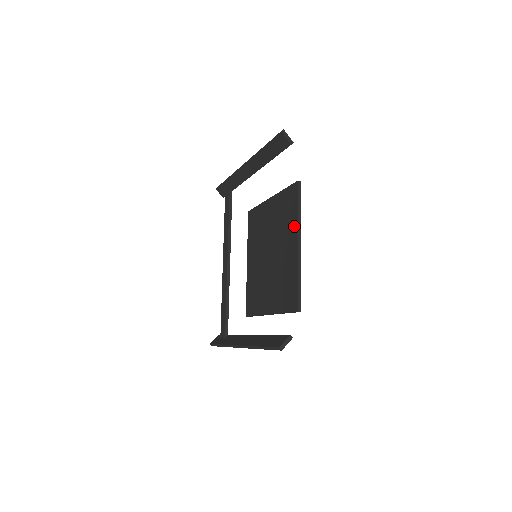
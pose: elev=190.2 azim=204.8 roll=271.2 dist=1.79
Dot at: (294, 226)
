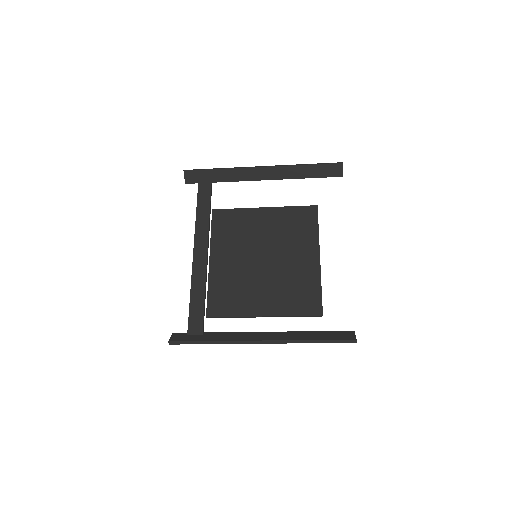
Dot at: (313, 241)
